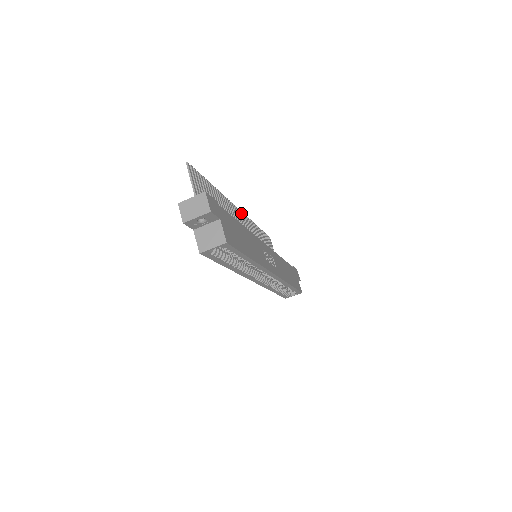
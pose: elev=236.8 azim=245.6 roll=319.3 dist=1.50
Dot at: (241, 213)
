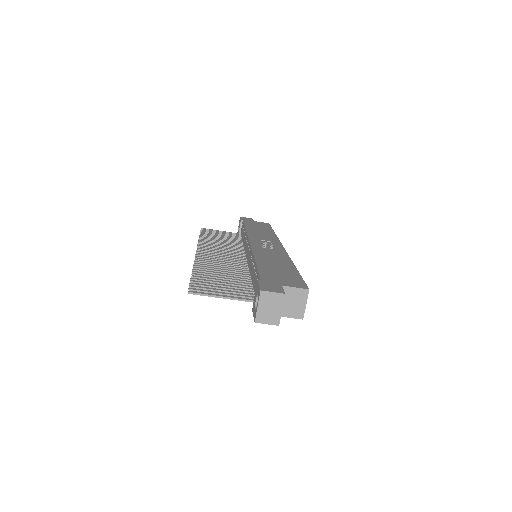
Dot at: (200, 250)
